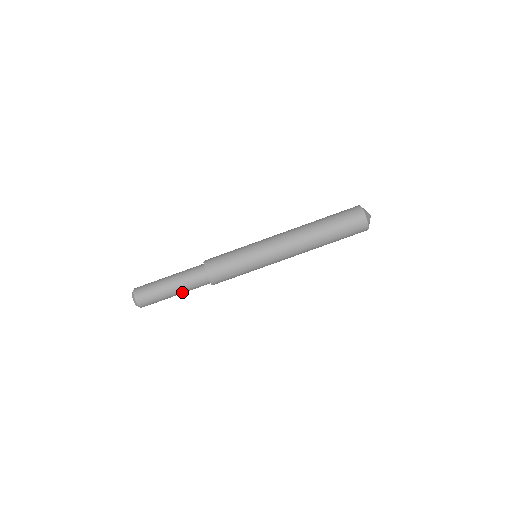
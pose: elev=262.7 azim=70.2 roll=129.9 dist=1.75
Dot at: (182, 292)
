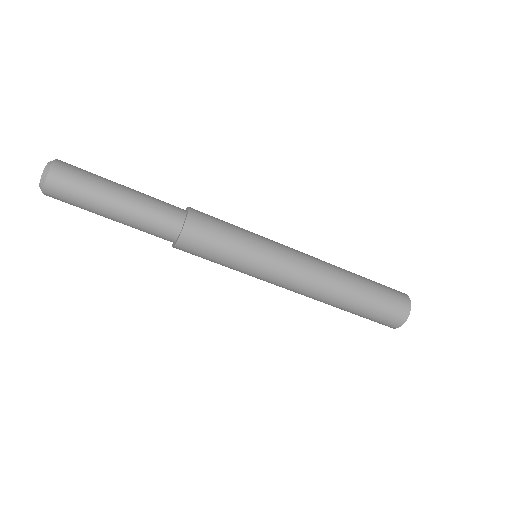
Dot at: occluded
